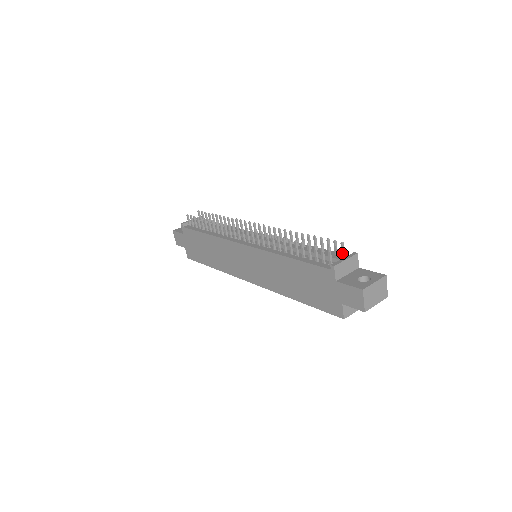
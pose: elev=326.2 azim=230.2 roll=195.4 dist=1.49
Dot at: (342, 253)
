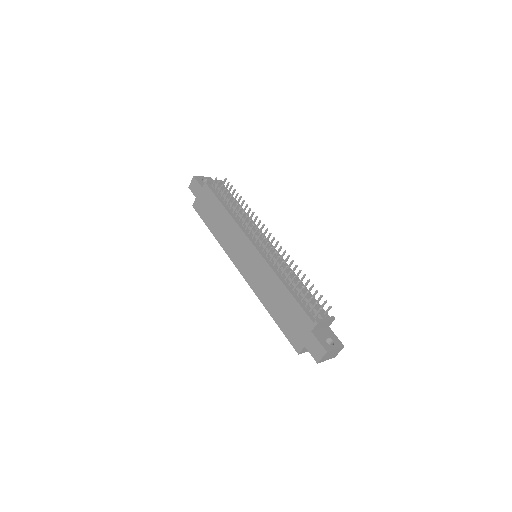
Dot at: (326, 312)
